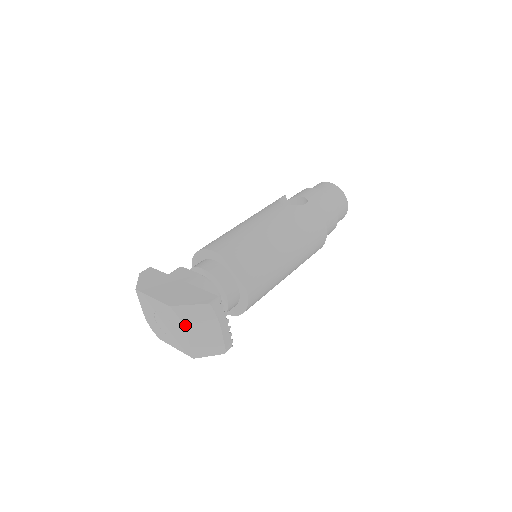
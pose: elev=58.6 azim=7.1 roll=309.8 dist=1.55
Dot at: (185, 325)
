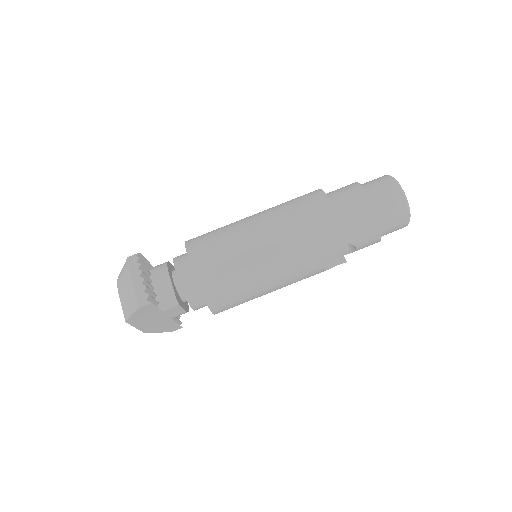
Dot at: (118, 285)
